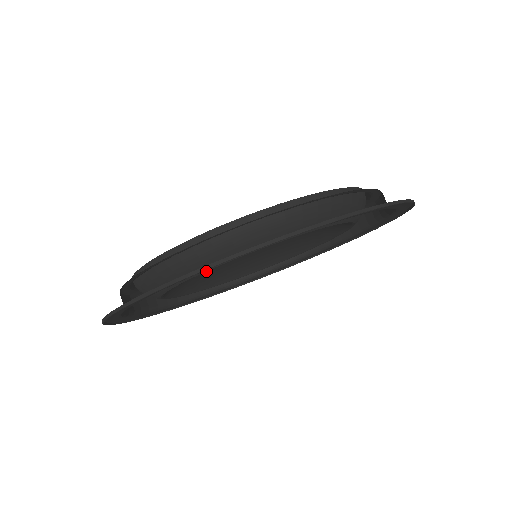
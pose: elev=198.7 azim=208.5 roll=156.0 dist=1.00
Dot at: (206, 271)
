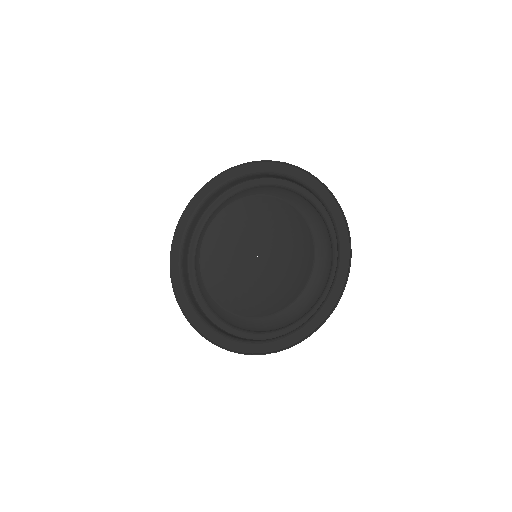
Dot at: (228, 255)
